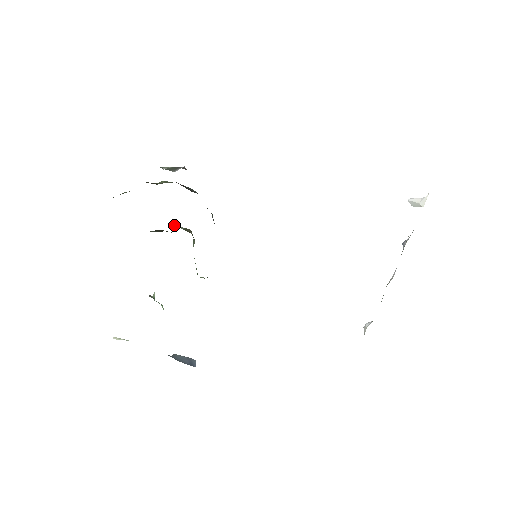
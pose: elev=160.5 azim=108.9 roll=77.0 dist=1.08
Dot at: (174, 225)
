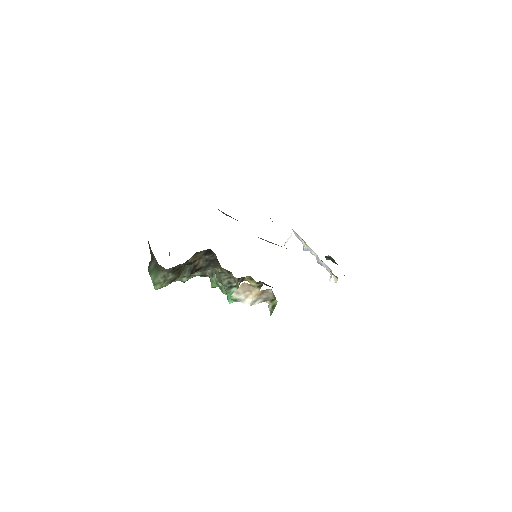
Dot at: (193, 275)
